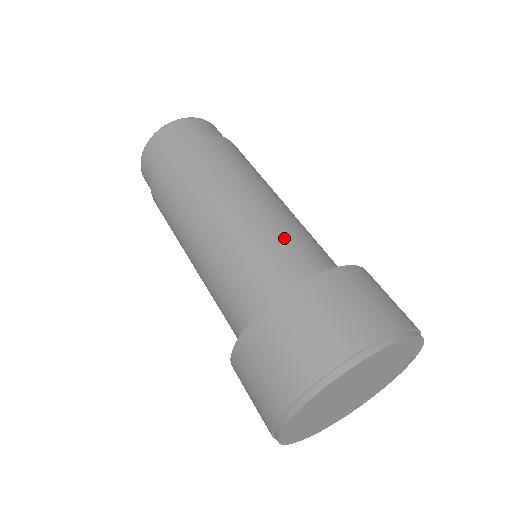
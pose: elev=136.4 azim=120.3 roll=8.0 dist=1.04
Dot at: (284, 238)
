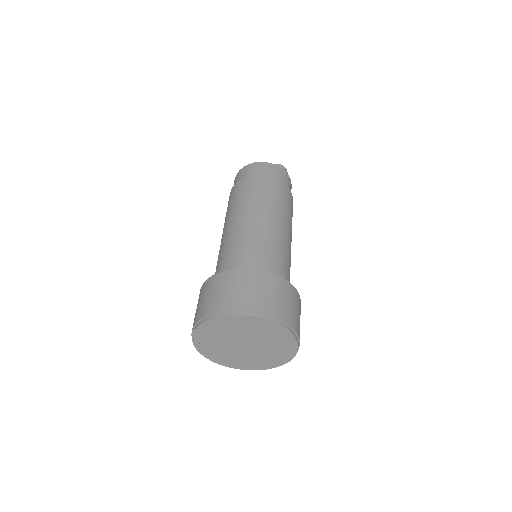
Dot at: (256, 247)
